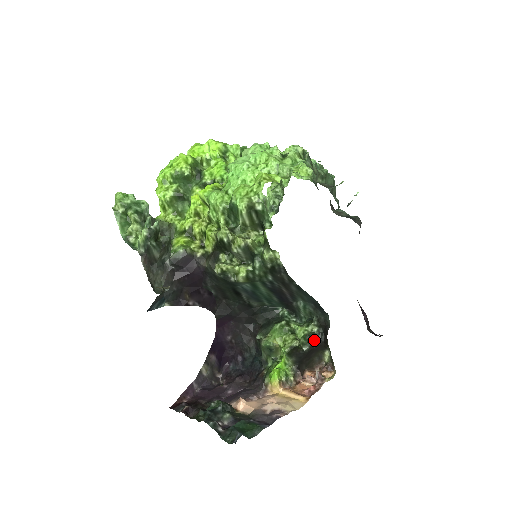
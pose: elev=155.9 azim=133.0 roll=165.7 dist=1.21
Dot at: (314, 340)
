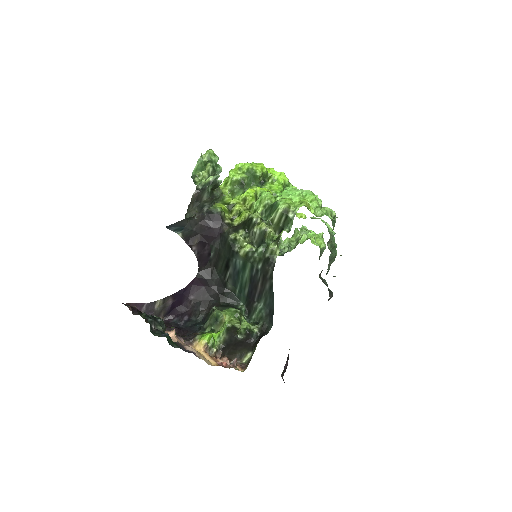
Dot at: (250, 336)
